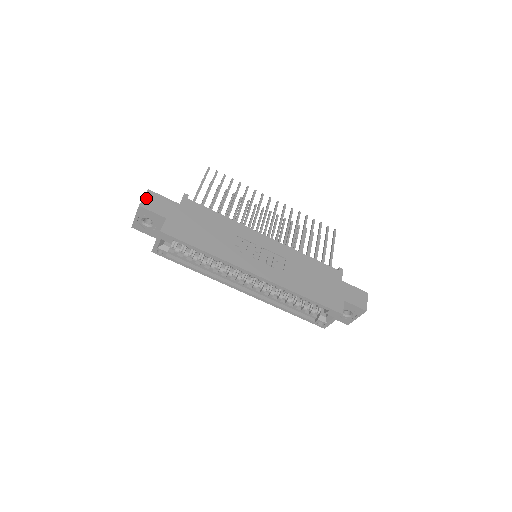
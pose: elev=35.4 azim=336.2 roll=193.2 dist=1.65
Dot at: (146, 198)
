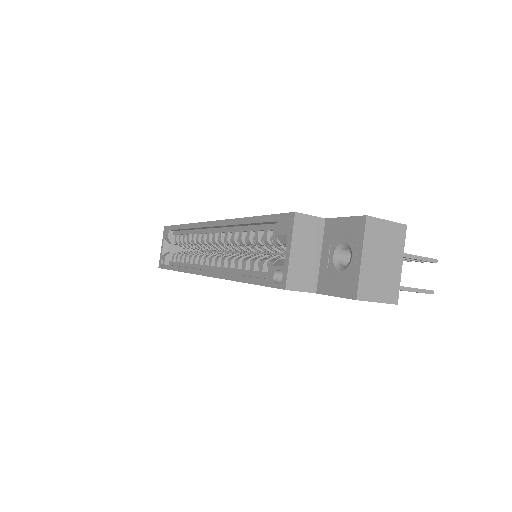
Dot at: occluded
